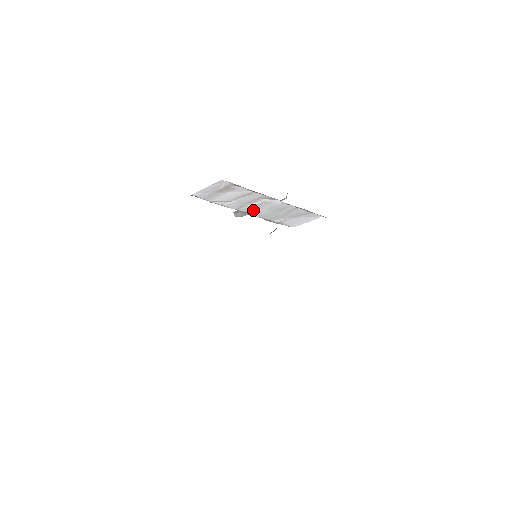
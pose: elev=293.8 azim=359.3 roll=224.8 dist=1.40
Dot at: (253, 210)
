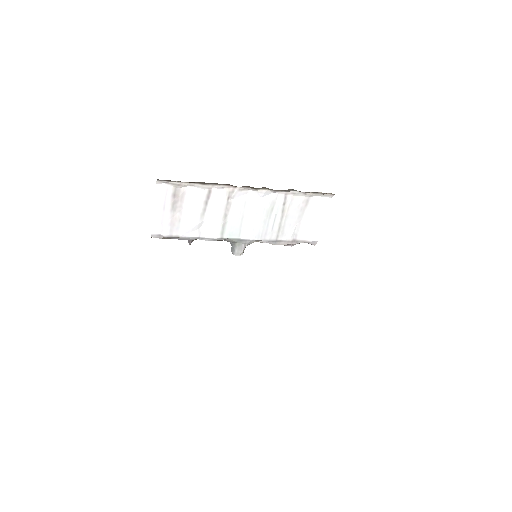
Dot at: (242, 229)
